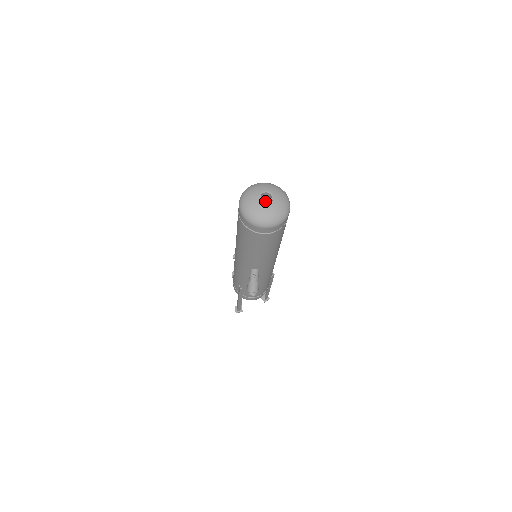
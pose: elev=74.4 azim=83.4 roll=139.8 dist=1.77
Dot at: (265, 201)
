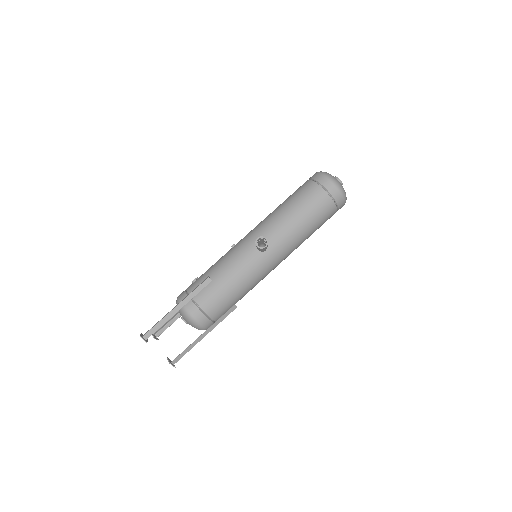
Dot at: occluded
